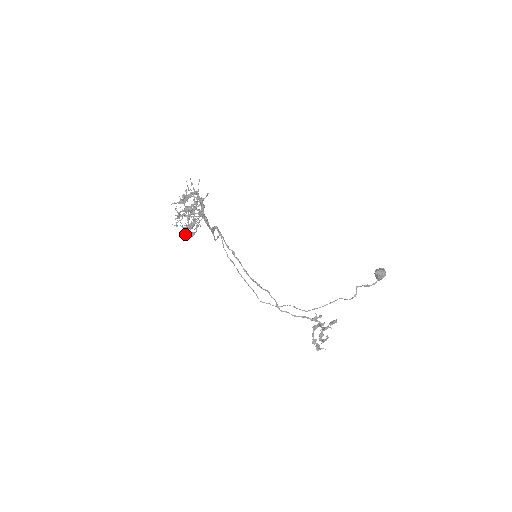
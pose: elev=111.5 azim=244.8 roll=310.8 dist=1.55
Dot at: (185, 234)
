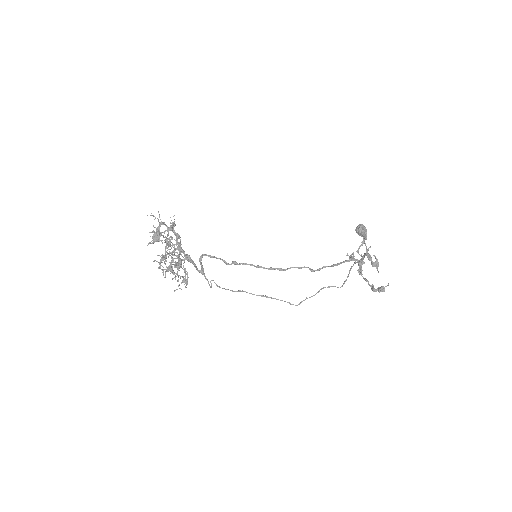
Dot at: (179, 288)
